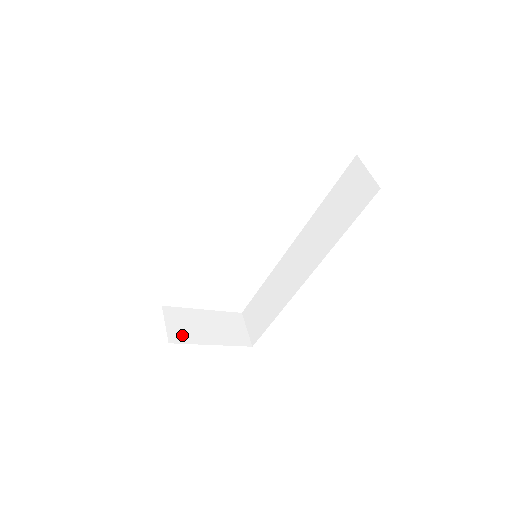
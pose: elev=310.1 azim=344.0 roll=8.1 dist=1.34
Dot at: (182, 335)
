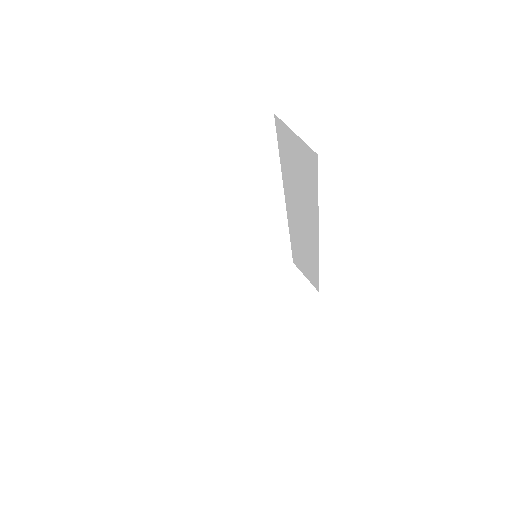
Dot at: (251, 330)
